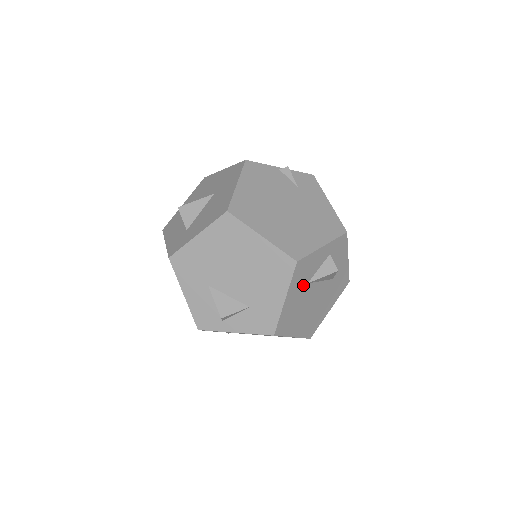
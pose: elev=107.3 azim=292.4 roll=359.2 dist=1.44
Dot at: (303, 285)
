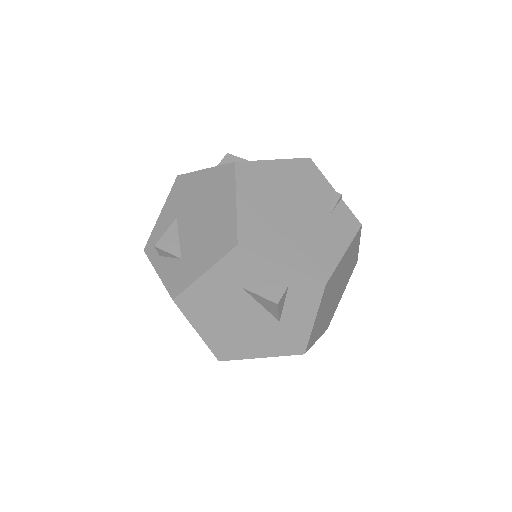
Dot at: (235, 283)
